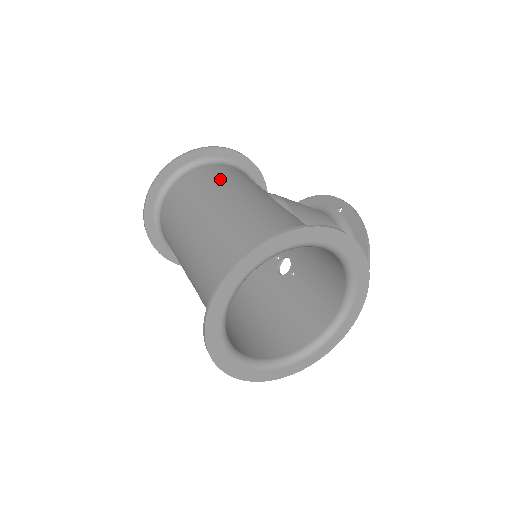
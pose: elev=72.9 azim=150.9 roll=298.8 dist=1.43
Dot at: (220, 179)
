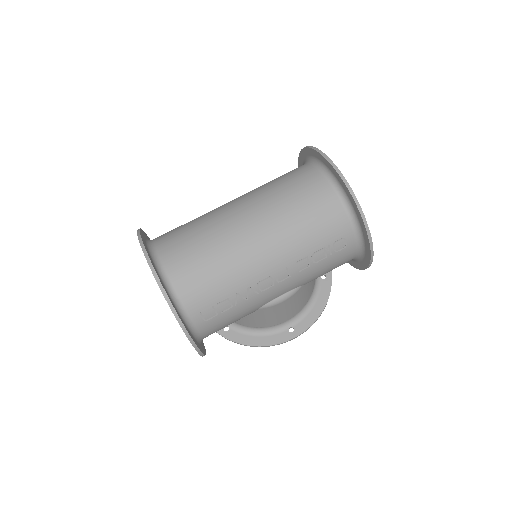
Dot at: (191, 221)
